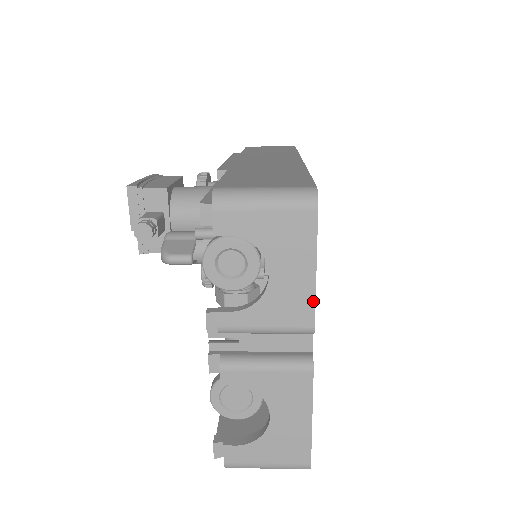
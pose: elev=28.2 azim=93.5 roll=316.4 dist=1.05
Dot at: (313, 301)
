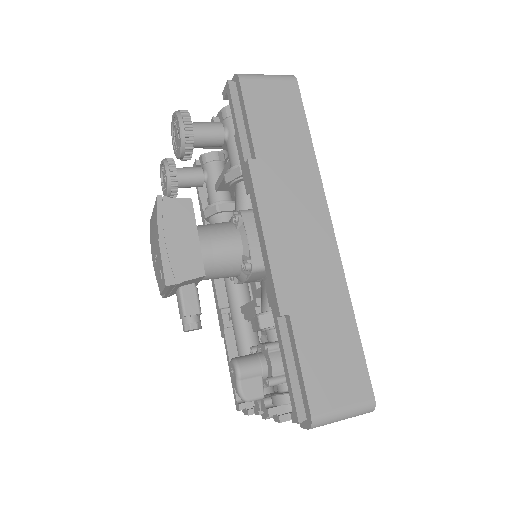
Dot at: occluded
